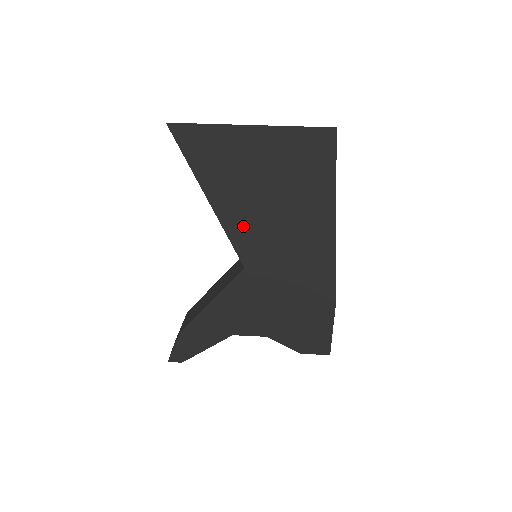
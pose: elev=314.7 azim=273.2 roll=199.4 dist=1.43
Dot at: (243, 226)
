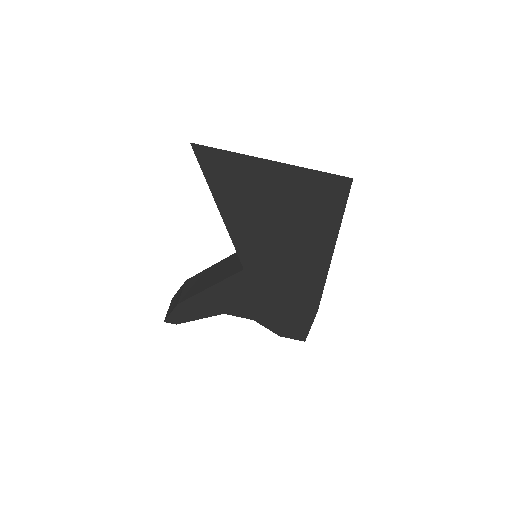
Dot at: (249, 238)
